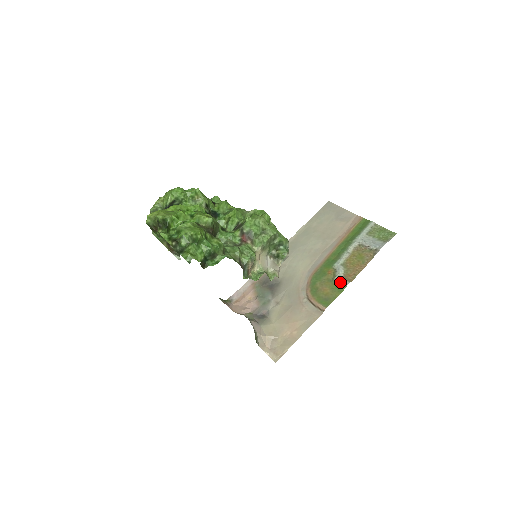
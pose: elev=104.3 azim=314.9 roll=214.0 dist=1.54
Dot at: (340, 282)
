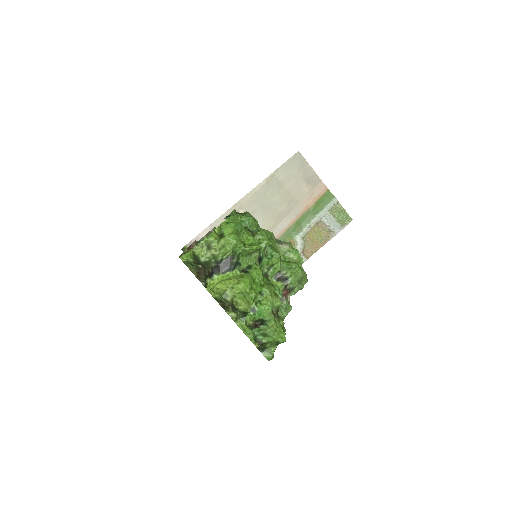
Dot at: occluded
